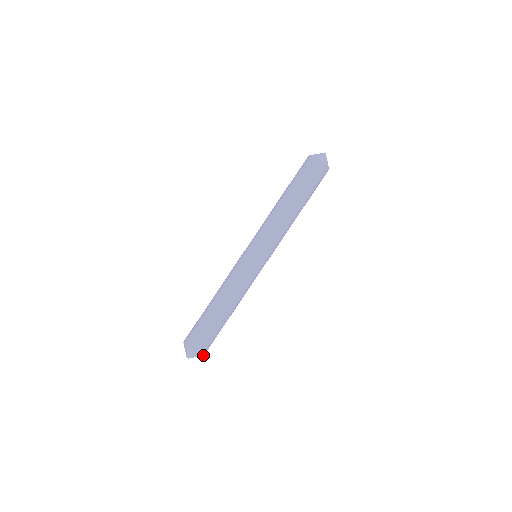
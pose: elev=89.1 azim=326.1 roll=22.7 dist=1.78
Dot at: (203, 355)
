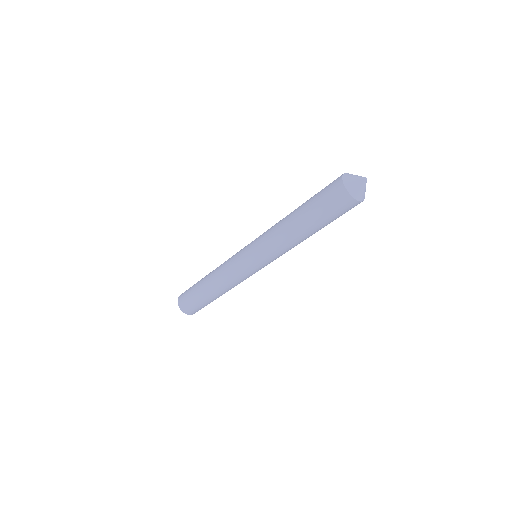
Dot at: occluded
